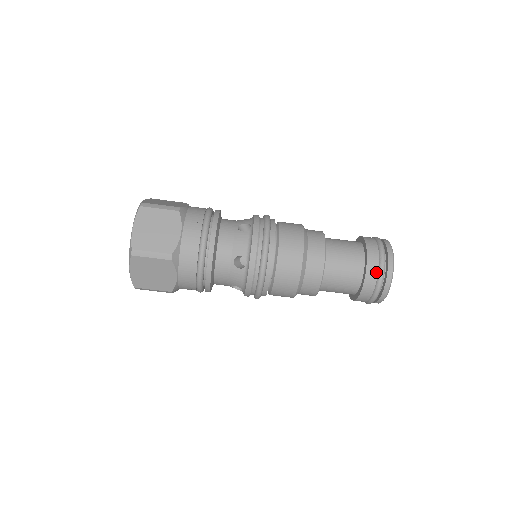
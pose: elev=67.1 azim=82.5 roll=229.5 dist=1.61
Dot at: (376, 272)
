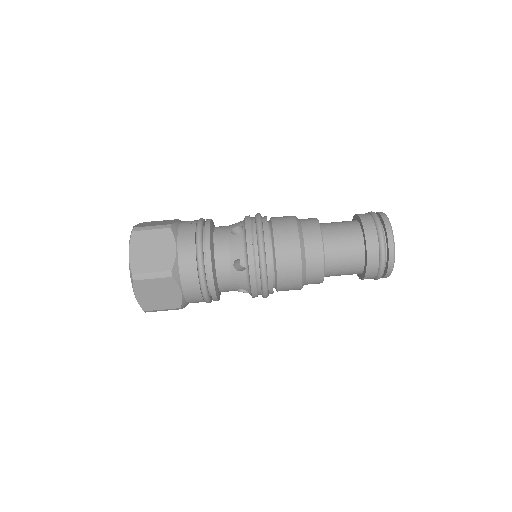
Dot at: (377, 246)
